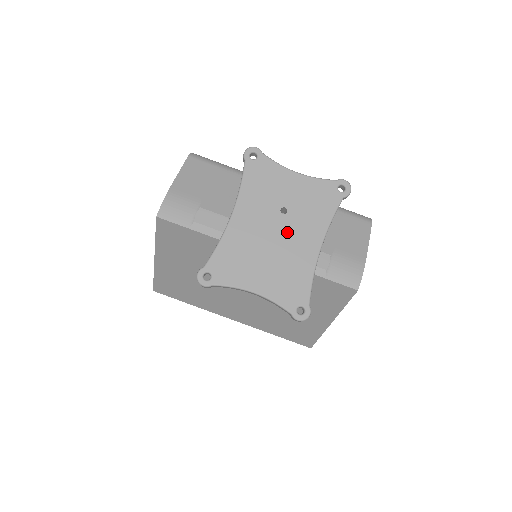
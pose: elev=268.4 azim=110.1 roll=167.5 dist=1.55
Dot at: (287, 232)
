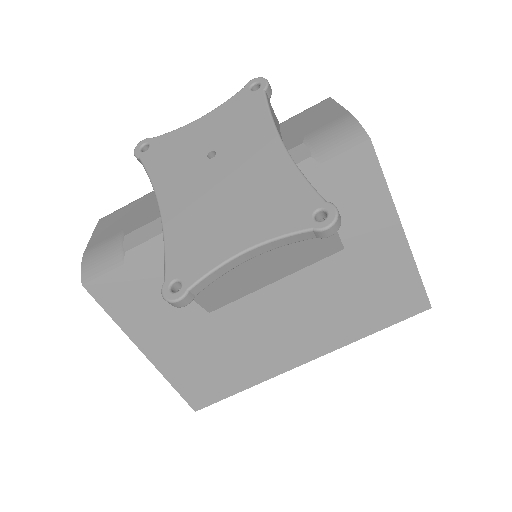
Dot at: (231, 166)
